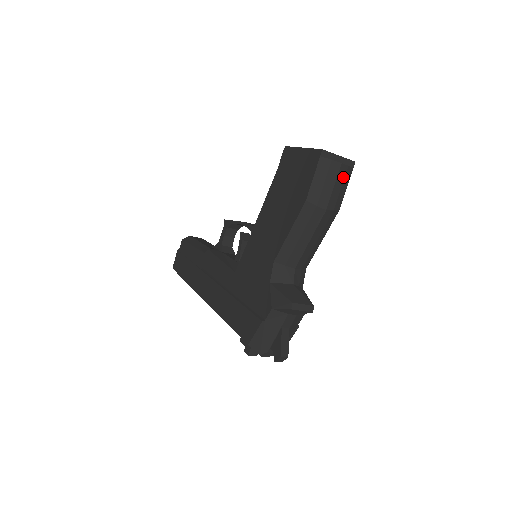
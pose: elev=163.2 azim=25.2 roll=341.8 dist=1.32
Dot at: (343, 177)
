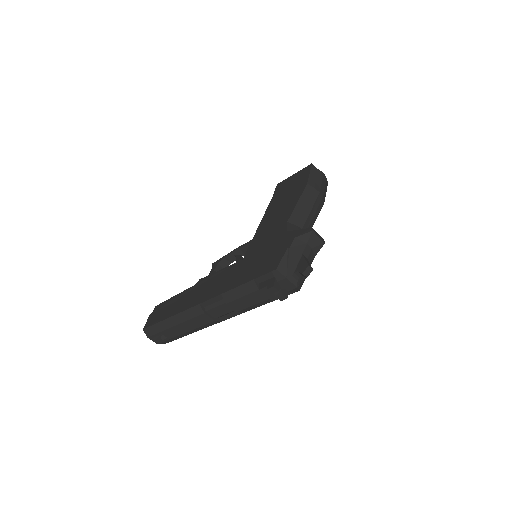
Dot at: (325, 182)
